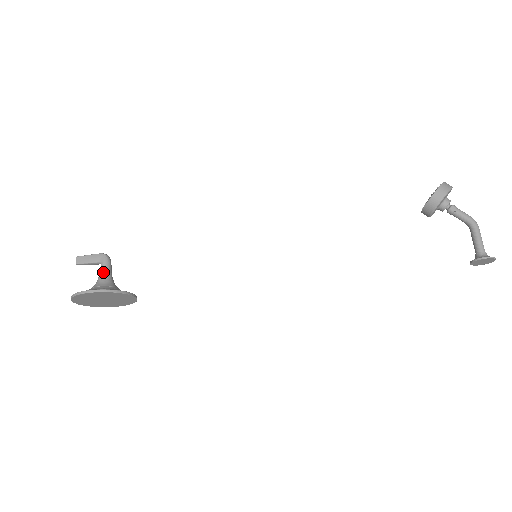
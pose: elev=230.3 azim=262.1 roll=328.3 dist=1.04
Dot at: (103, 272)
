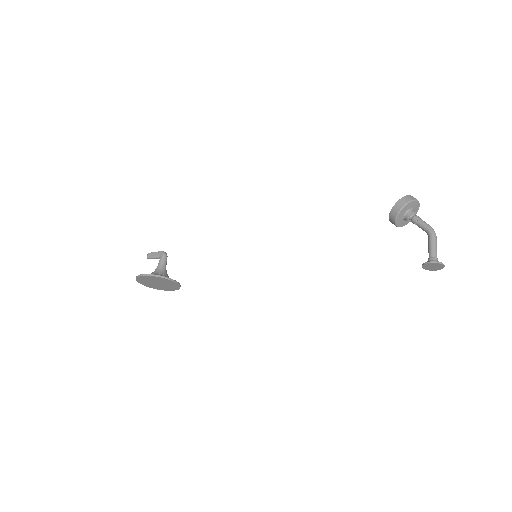
Dot at: (159, 264)
